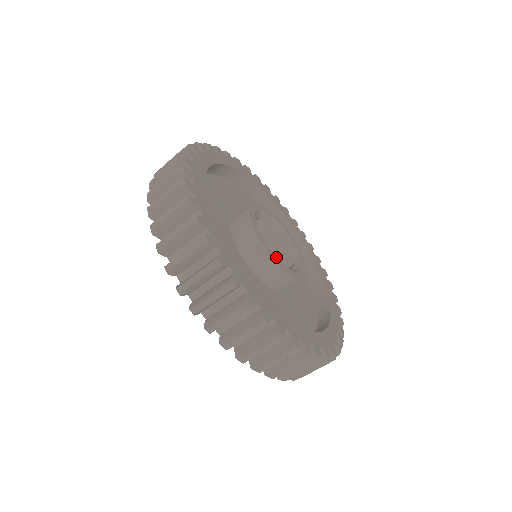
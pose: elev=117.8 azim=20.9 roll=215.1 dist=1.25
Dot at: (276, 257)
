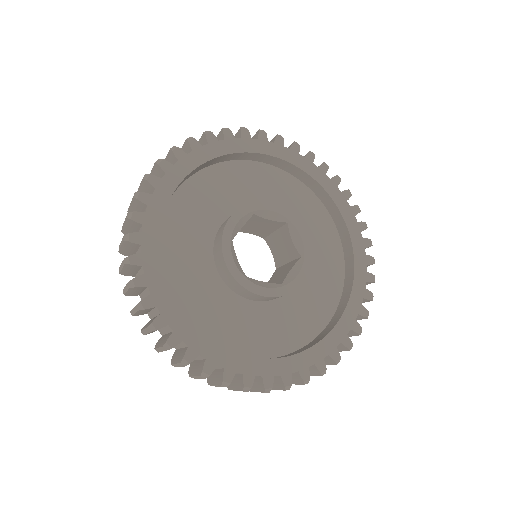
Dot at: (255, 285)
